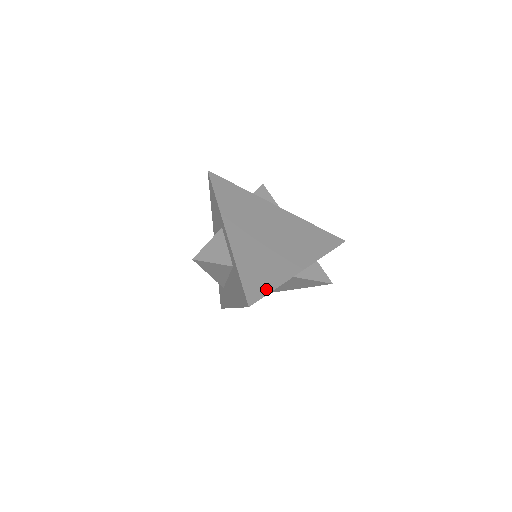
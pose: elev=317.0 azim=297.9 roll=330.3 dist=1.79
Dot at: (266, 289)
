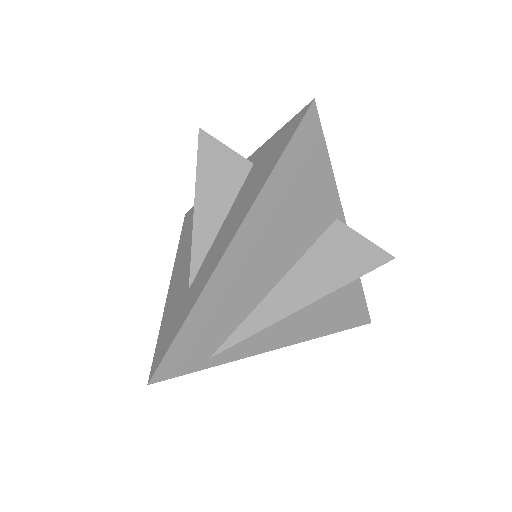
Dot at: occluded
